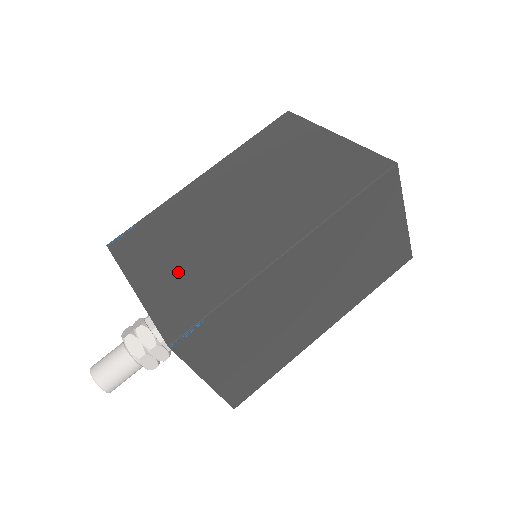
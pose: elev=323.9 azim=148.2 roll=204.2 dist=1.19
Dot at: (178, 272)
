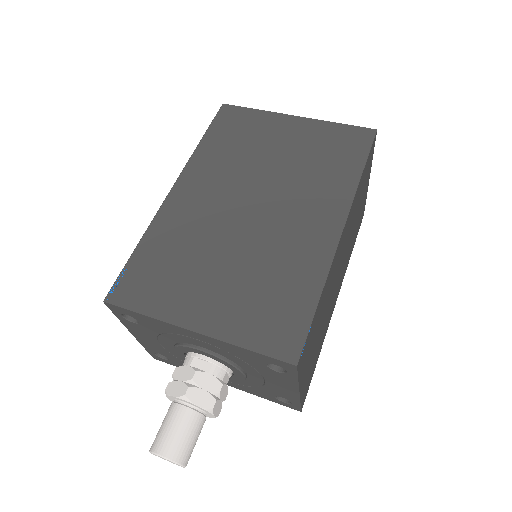
Dot at: (238, 292)
